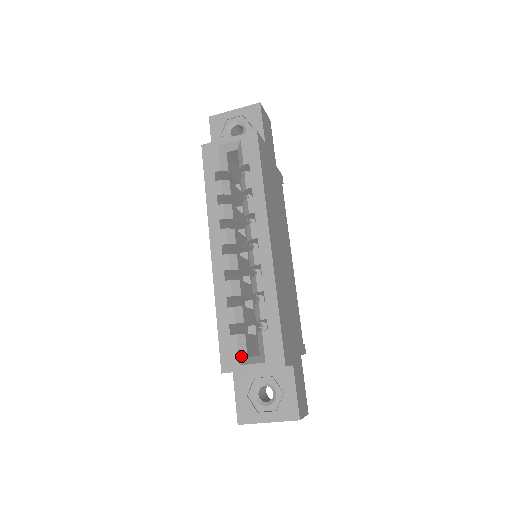
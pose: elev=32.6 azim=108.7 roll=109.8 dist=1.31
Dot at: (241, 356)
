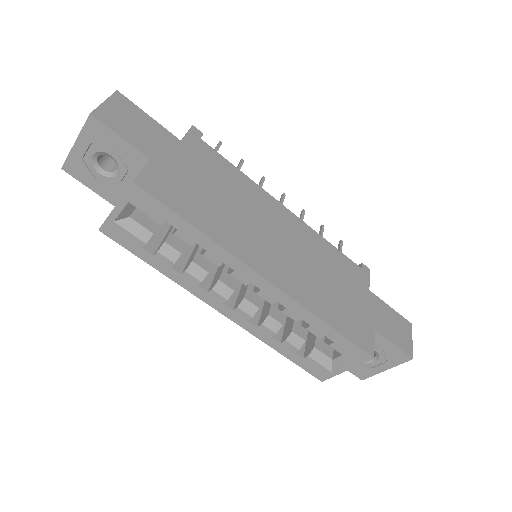
Dot at: (327, 365)
